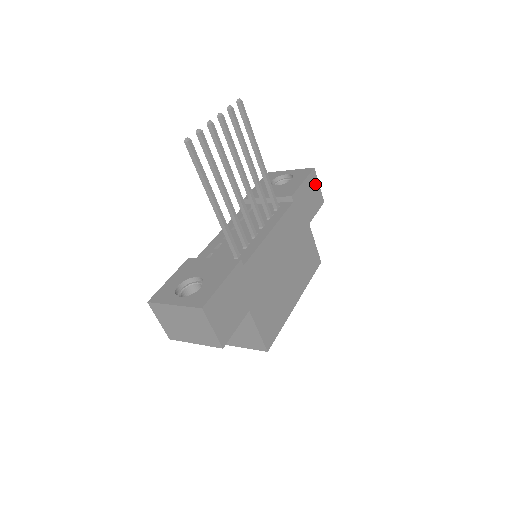
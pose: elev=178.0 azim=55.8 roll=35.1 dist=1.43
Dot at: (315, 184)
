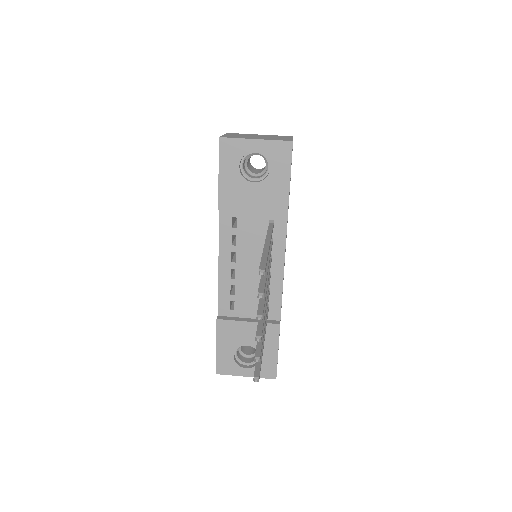
Dot at: (292, 149)
